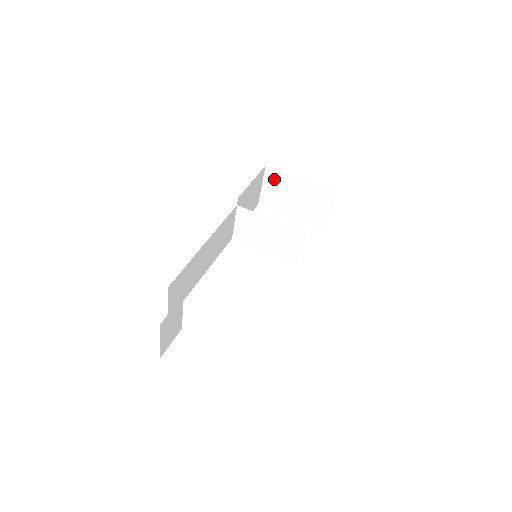
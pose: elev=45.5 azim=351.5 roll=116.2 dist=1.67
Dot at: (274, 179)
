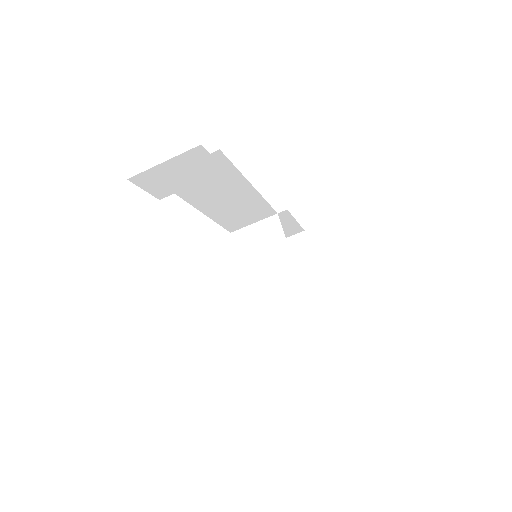
Dot at: (297, 246)
